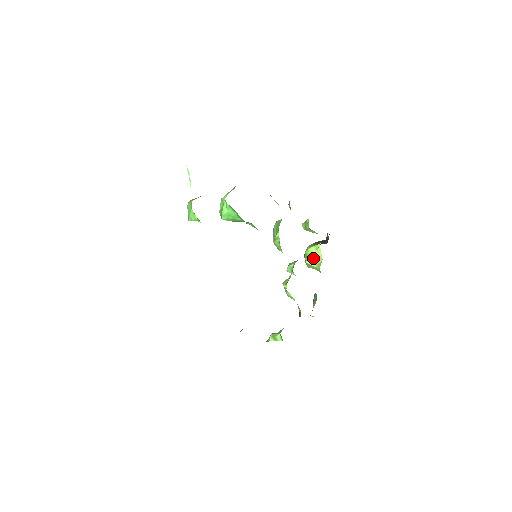
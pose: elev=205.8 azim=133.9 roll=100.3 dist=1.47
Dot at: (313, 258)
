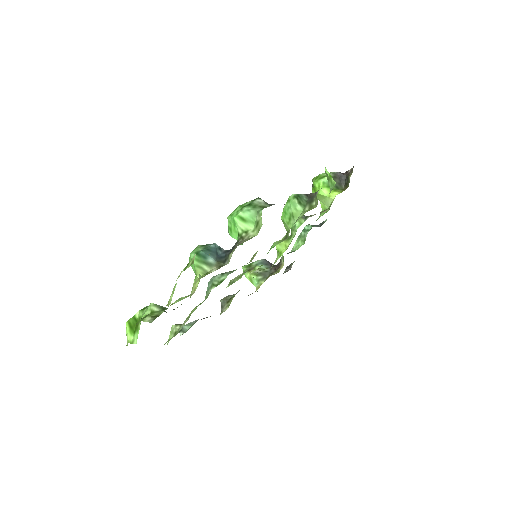
Dot at: (321, 197)
